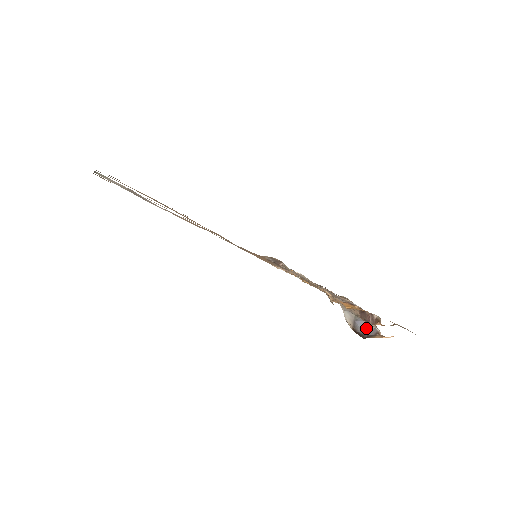
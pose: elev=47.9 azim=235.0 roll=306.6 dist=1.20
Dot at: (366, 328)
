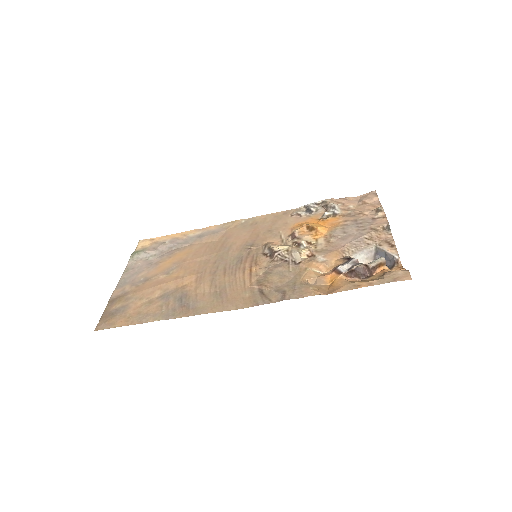
Dot at: (387, 258)
